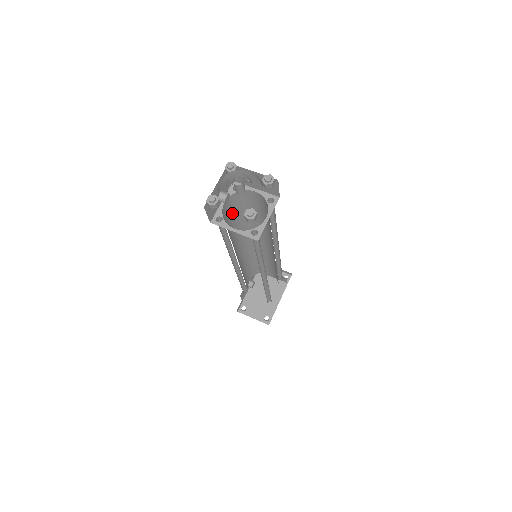
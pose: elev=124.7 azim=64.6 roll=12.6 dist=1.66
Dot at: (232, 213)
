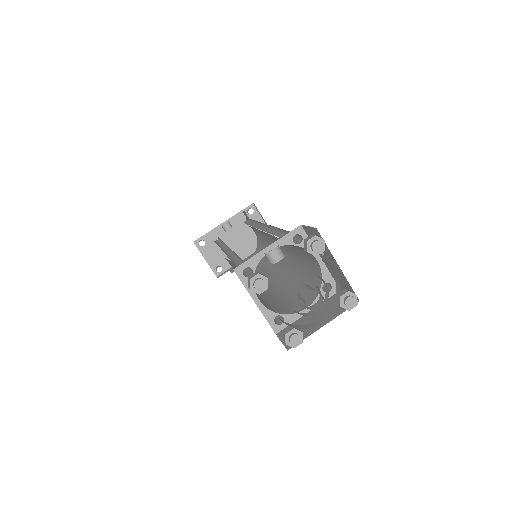
Dot at: occluded
